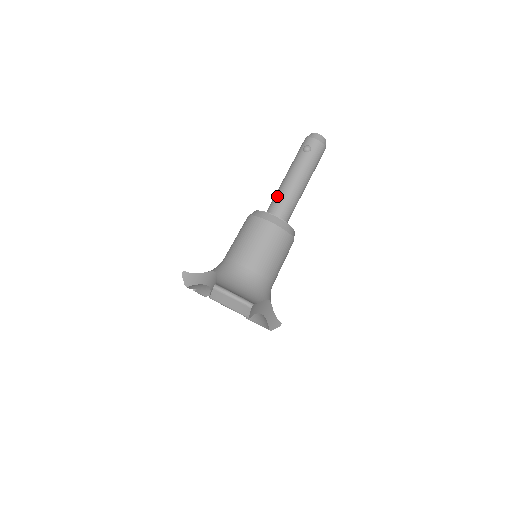
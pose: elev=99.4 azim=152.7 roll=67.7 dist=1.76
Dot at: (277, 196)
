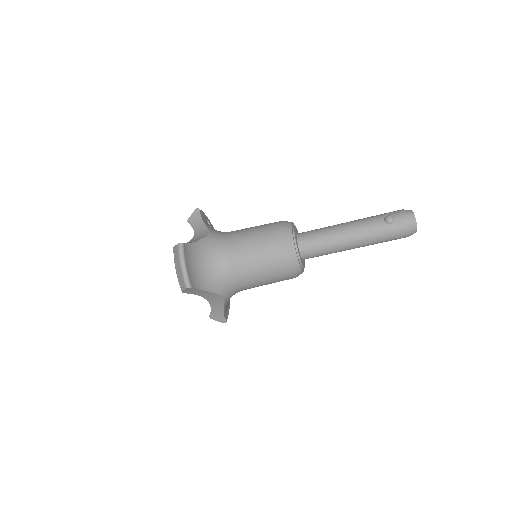
Dot at: (320, 230)
